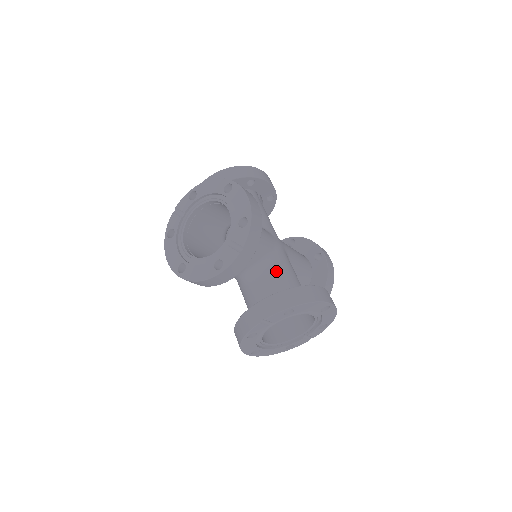
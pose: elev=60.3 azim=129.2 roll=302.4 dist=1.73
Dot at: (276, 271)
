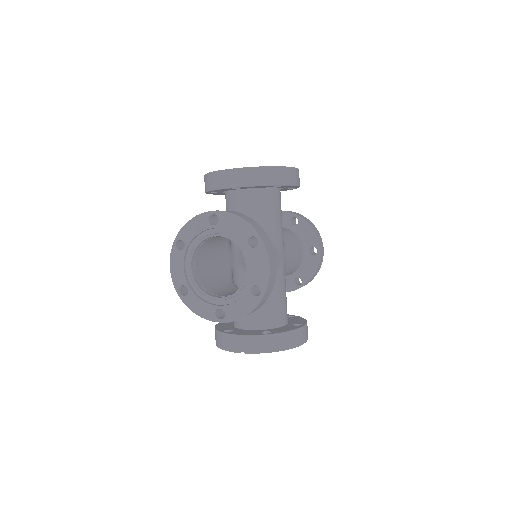
Dot at: (270, 297)
